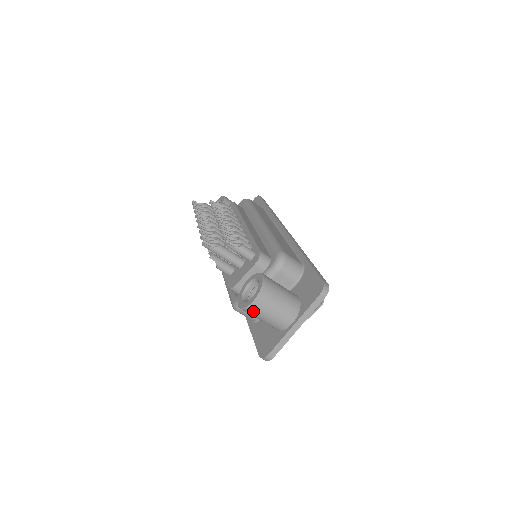
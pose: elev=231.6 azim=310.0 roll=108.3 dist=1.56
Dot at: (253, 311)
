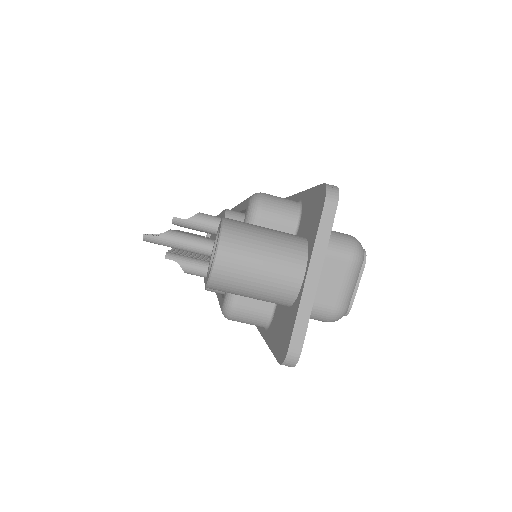
Dot at: (225, 277)
